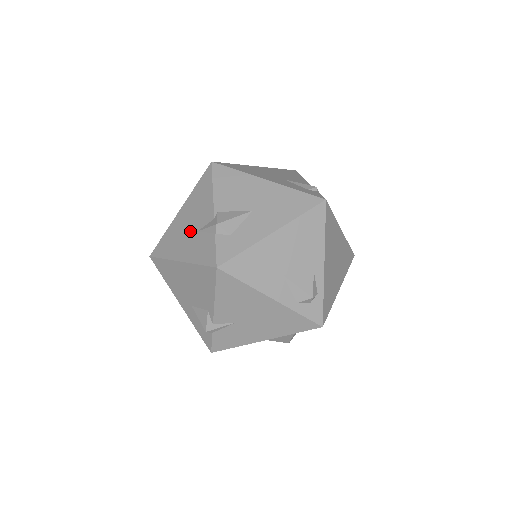
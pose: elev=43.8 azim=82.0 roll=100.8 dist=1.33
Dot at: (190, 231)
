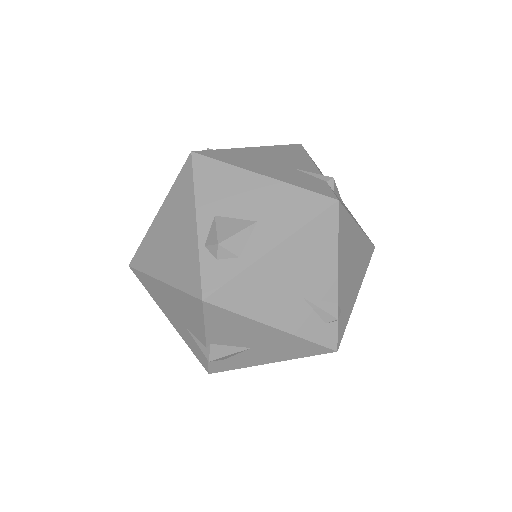
Dot at: (178, 318)
